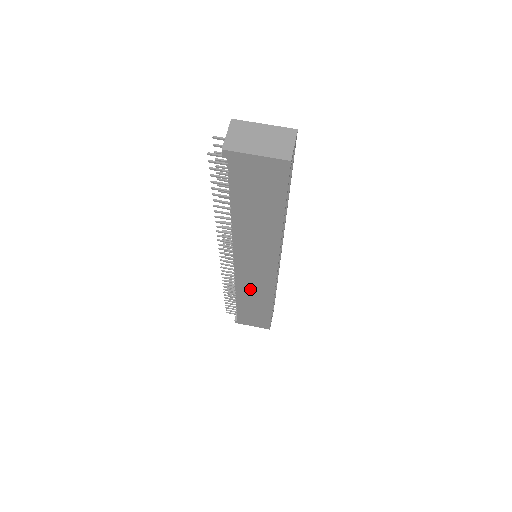
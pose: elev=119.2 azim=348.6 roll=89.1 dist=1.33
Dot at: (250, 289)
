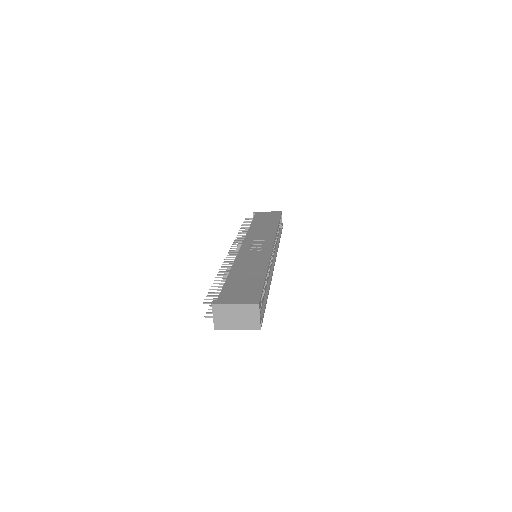
Dot at: occluded
